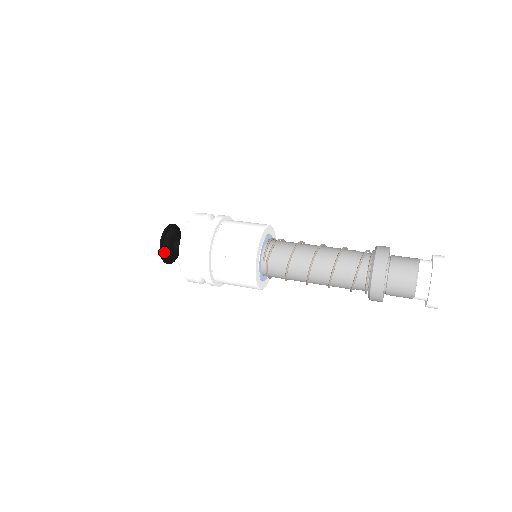
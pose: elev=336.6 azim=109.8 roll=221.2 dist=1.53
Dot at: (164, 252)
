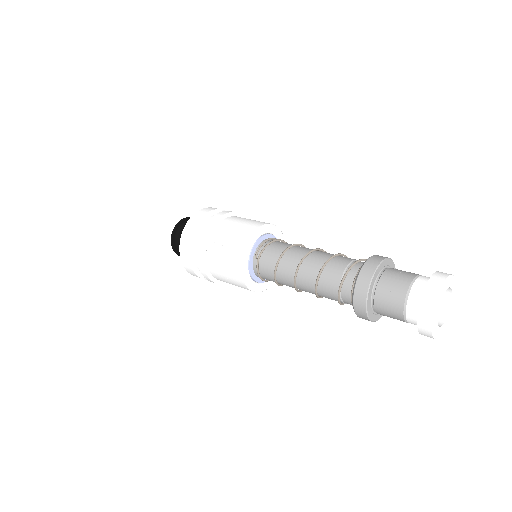
Dot at: (176, 243)
